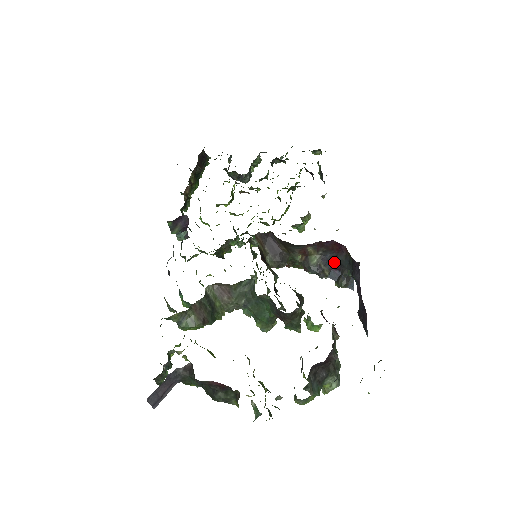
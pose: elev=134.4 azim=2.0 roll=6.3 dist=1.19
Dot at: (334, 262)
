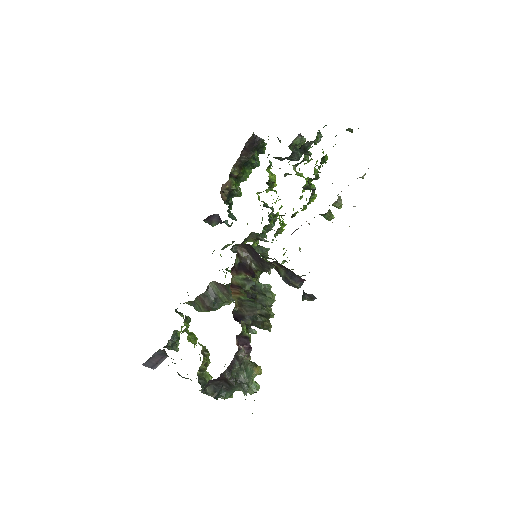
Dot at: (299, 277)
